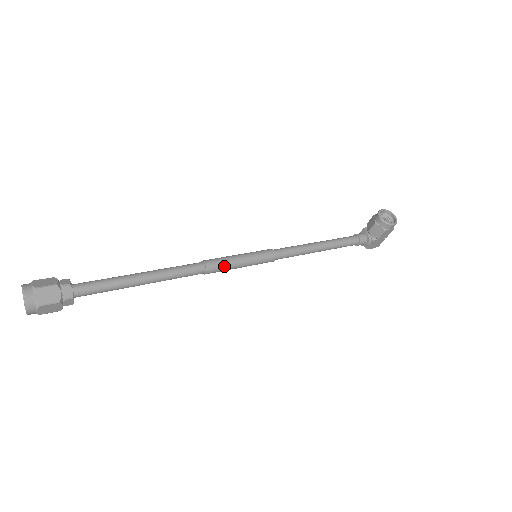
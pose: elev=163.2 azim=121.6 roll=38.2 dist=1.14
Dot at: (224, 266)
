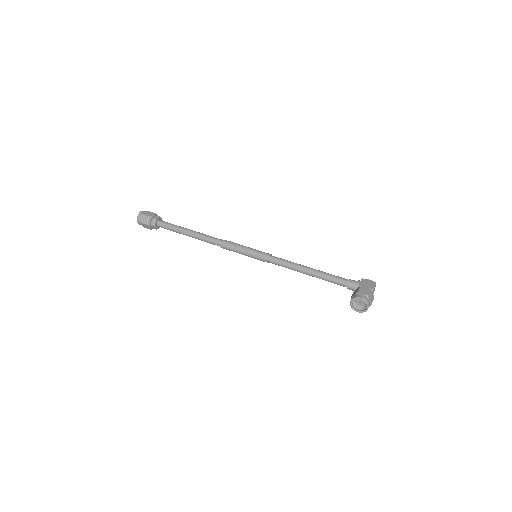
Dot at: (233, 251)
